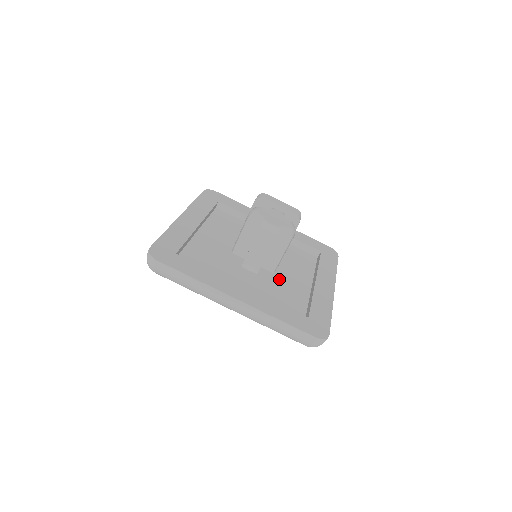
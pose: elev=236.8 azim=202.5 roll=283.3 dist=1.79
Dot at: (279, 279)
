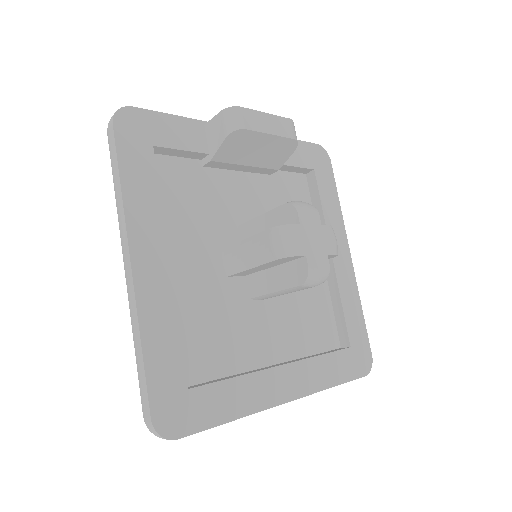
Dot at: occluded
